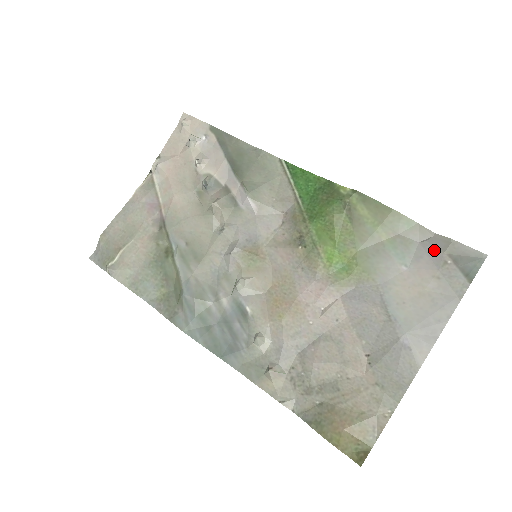
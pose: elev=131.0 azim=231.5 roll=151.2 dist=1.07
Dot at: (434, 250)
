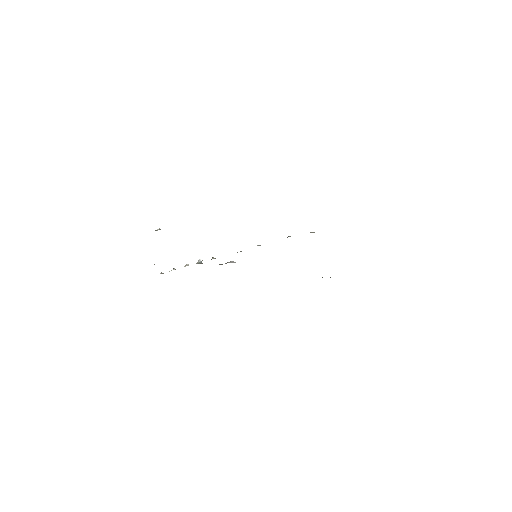
Dot at: occluded
